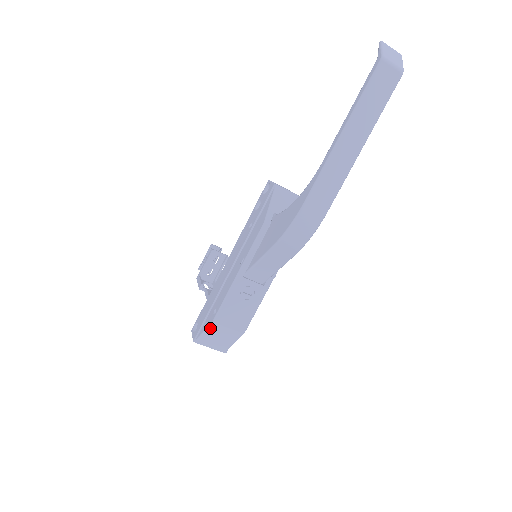
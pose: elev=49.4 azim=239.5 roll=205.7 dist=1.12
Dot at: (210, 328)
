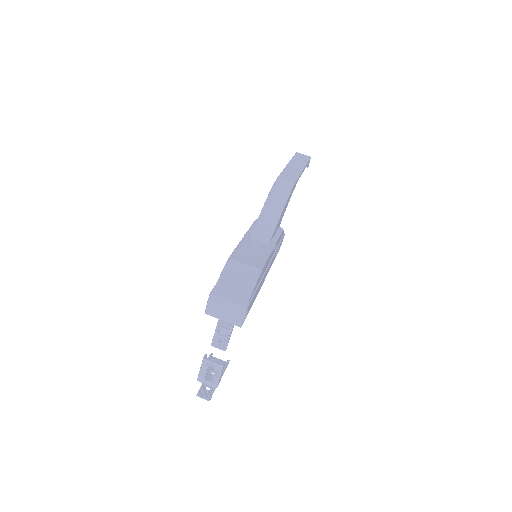
Dot at: (226, 267)
